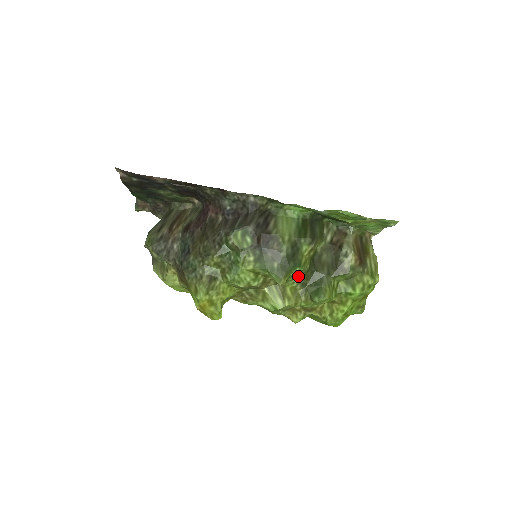
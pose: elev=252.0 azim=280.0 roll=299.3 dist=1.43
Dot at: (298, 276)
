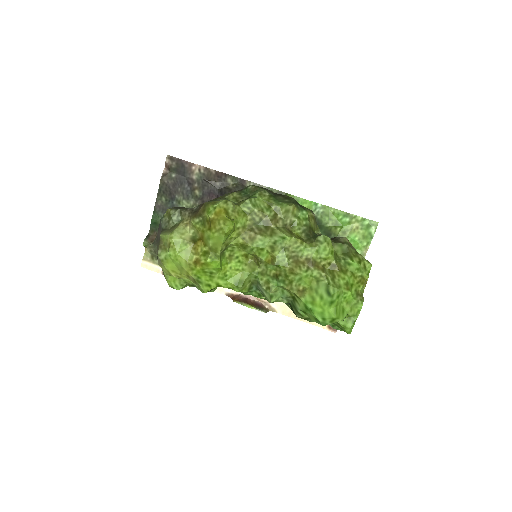
Dot at: (303, 225)
